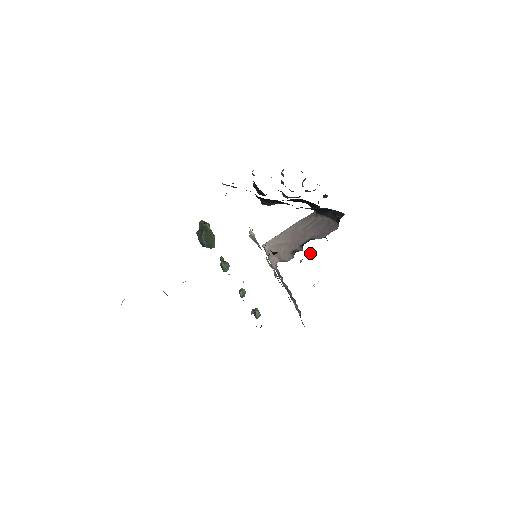
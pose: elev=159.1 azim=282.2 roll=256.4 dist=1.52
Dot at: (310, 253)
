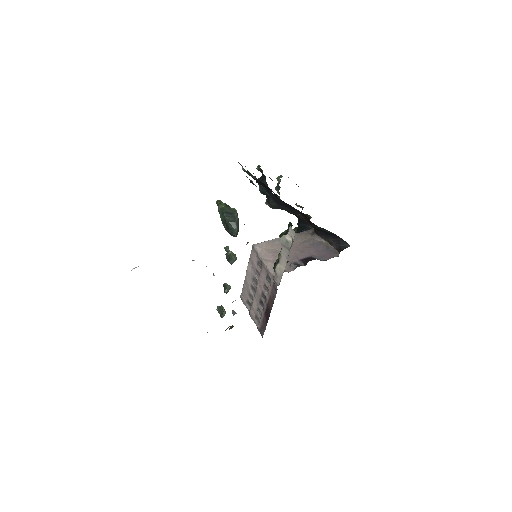
Dot at: occluded
